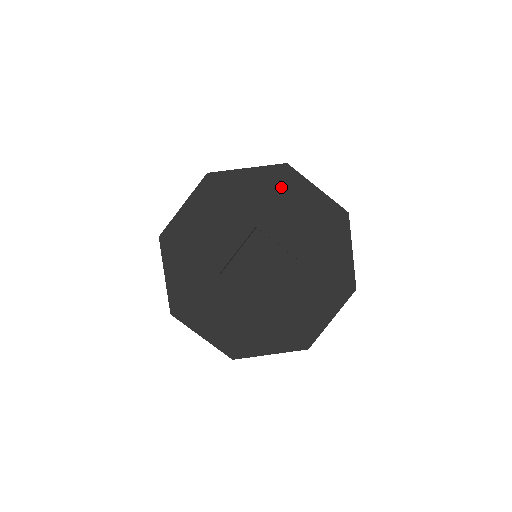
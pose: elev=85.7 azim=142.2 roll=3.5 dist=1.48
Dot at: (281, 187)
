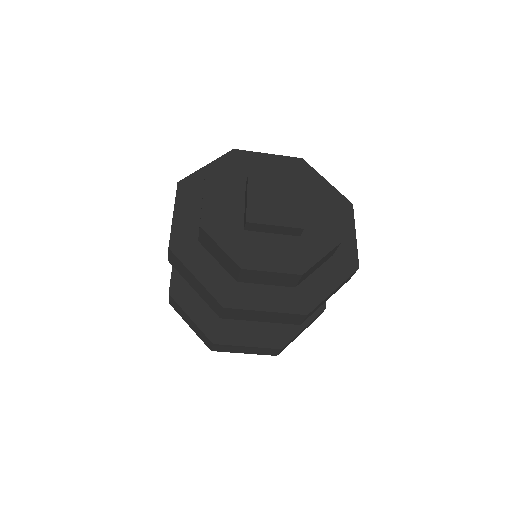
Dot at: occluded
